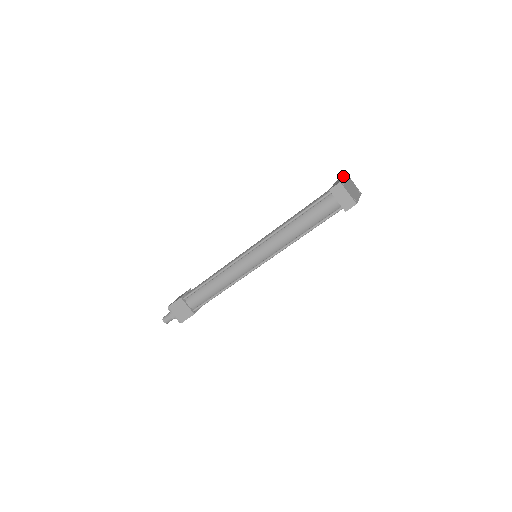
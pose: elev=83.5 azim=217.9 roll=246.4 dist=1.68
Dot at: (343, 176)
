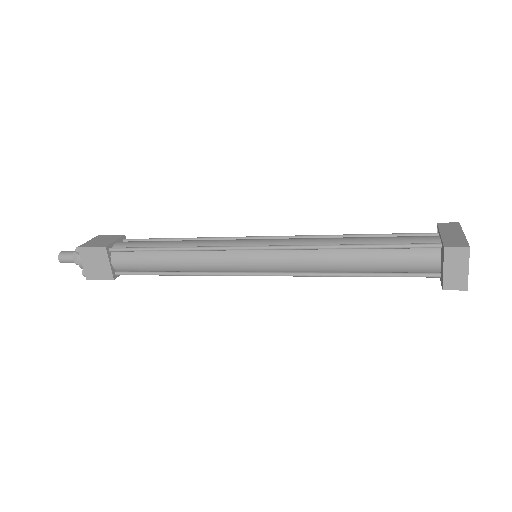
Dot at: (459, 227)
